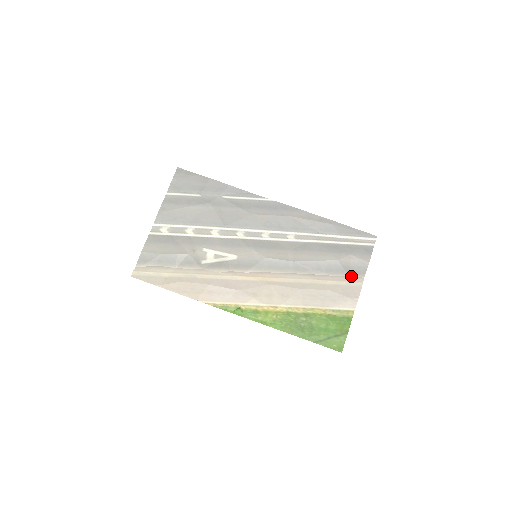
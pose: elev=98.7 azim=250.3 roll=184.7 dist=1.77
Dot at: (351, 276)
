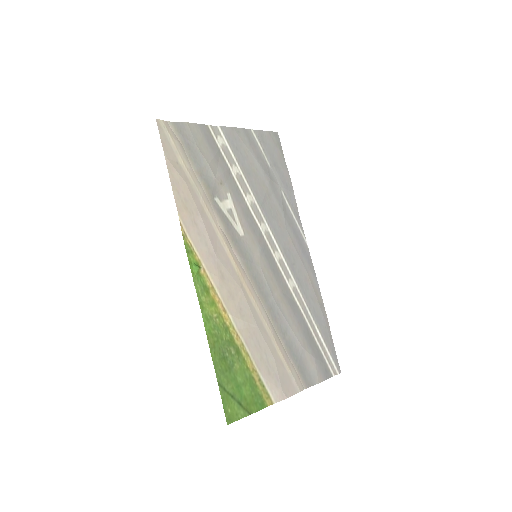
Dot at: (298, 374)
